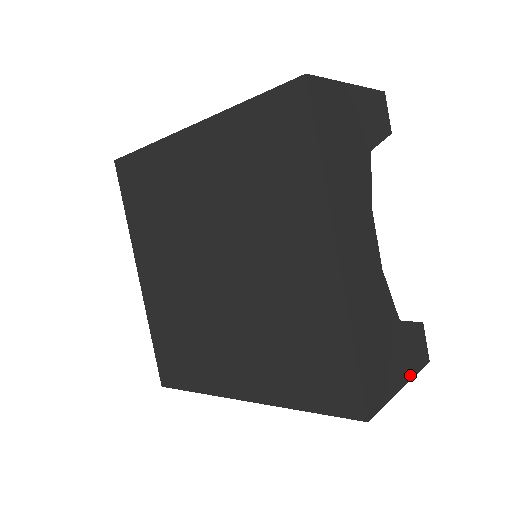
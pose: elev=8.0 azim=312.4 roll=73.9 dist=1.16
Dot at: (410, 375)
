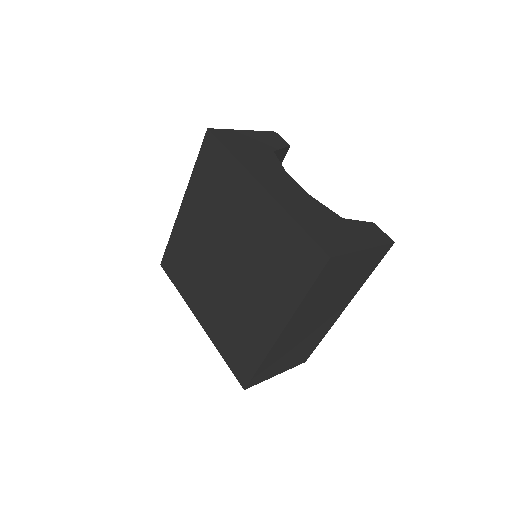
Dot at: (372, 245)
